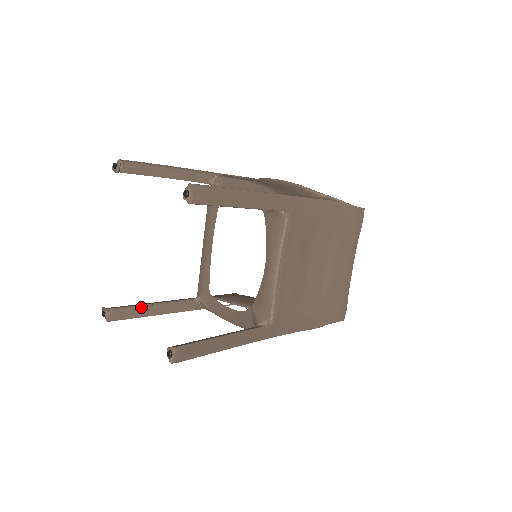
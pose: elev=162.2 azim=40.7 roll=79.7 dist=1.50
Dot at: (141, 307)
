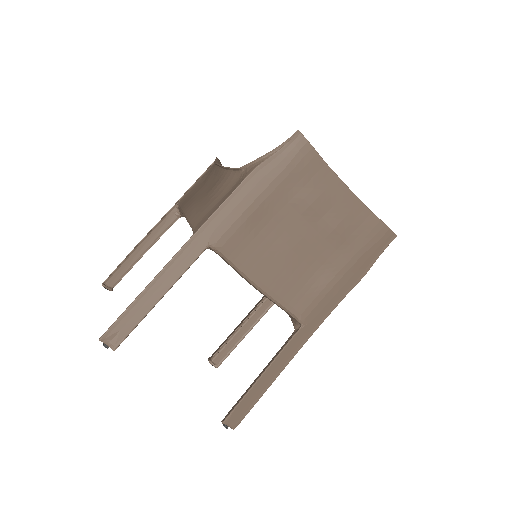
Dot at: (231, 339)
